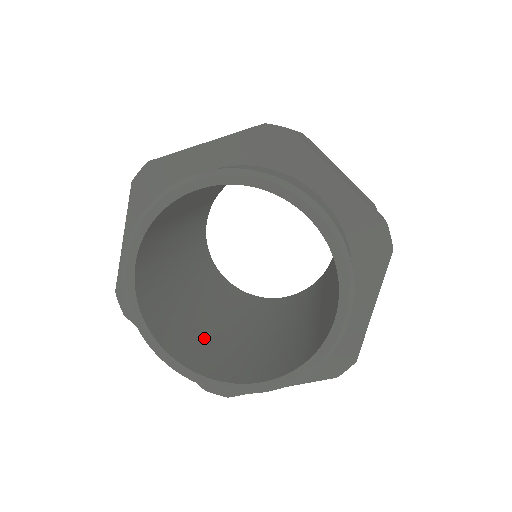
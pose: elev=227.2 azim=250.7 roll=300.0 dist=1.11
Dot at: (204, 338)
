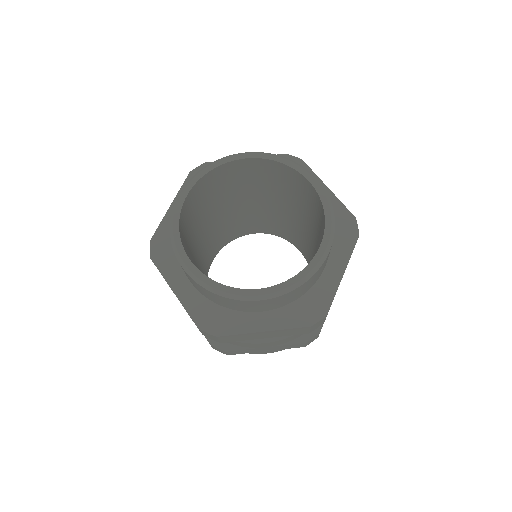
Dot at: occluded
